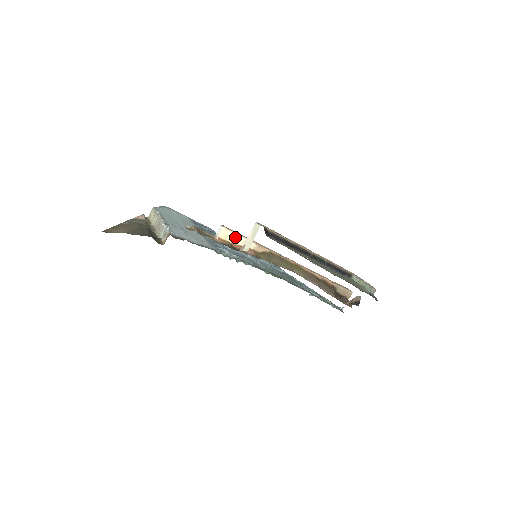
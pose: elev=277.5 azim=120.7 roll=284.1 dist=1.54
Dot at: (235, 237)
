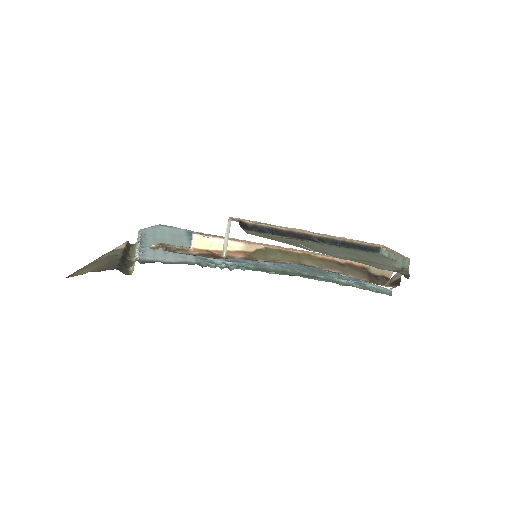
Dot at: (214, 242)
